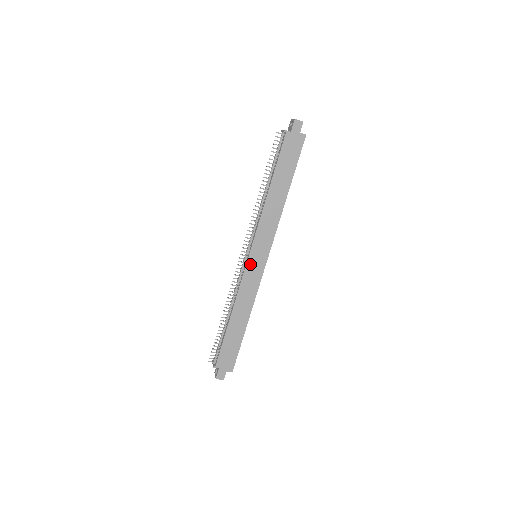
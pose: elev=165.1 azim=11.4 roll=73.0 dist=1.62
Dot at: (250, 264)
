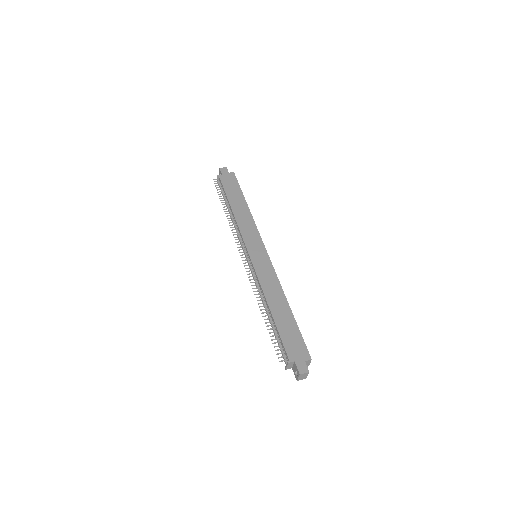
Dot at: (254, 259)
